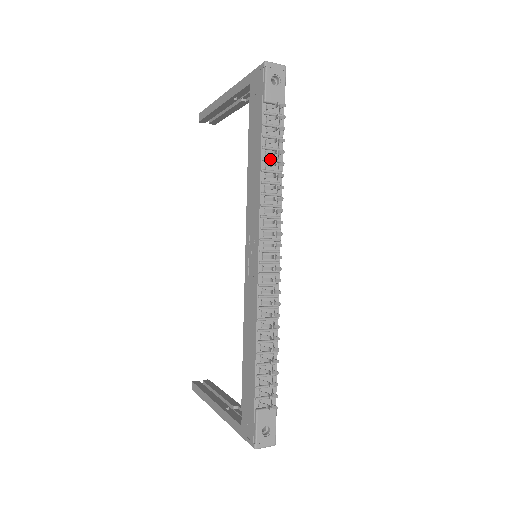
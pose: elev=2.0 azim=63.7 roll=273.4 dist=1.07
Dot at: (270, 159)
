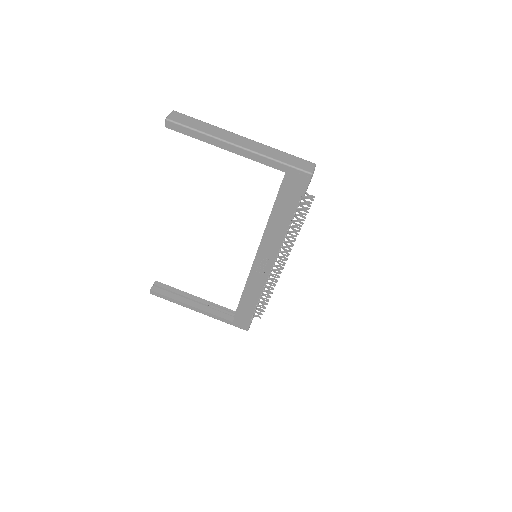
Dot at: occluded
